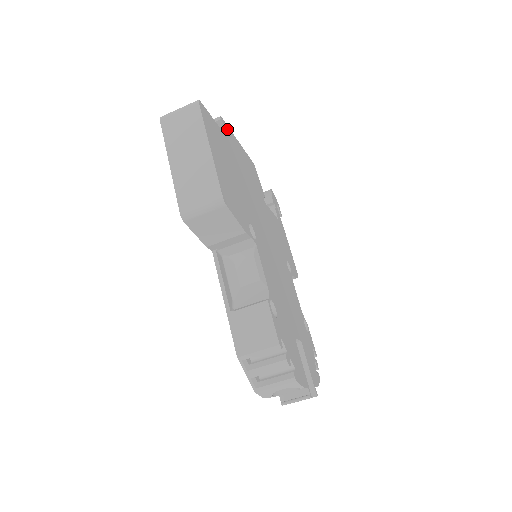
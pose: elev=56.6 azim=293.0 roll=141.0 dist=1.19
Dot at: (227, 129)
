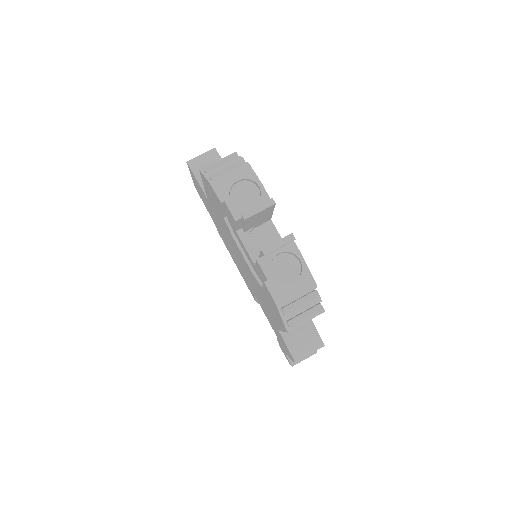
Dot at: occluded
